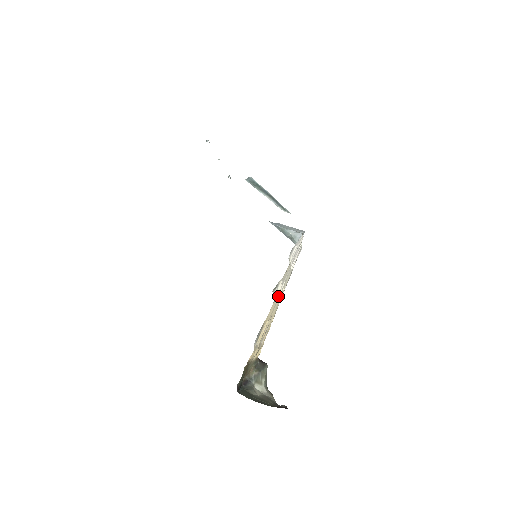
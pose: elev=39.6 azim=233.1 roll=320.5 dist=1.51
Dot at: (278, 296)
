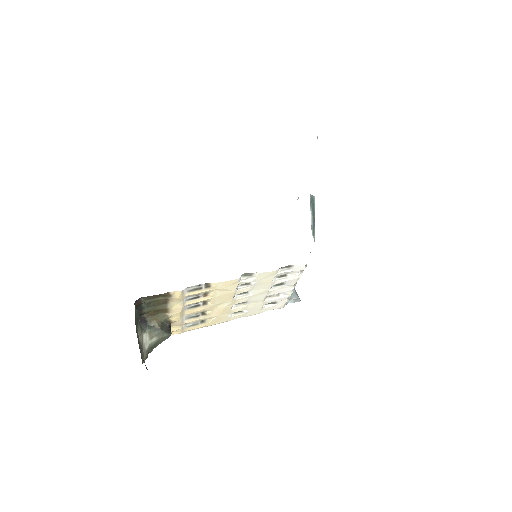
Dot at: (238, 297)
